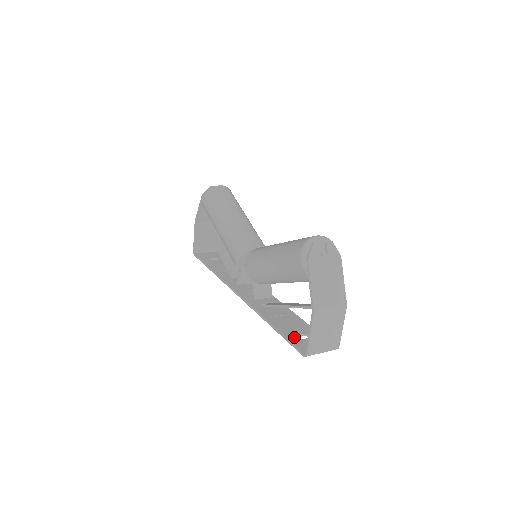
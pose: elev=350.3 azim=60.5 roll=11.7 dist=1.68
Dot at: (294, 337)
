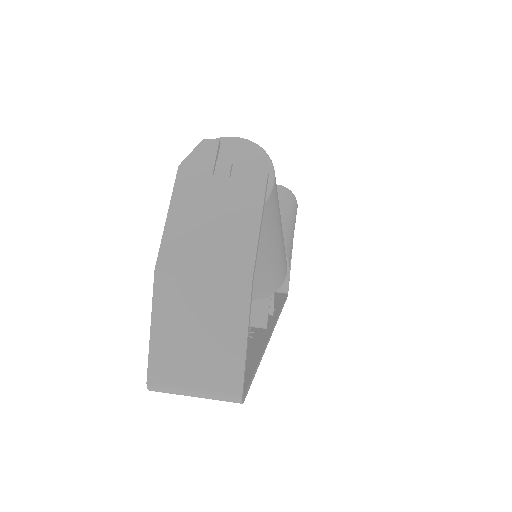
Dot at: occluded
